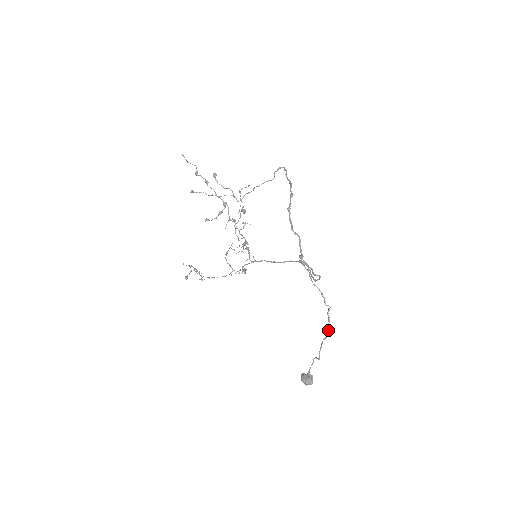
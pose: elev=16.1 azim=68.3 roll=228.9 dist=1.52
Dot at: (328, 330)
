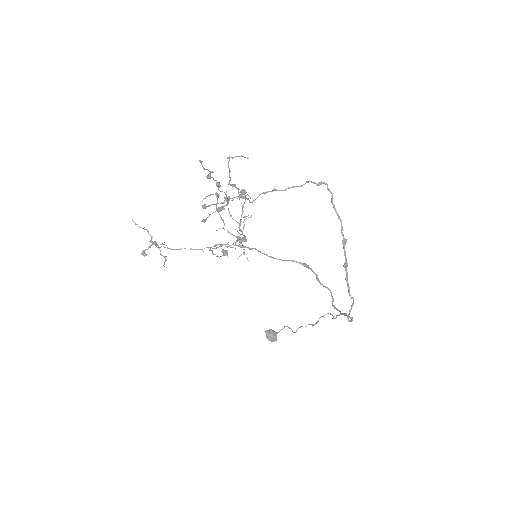
Dot at: (317, 322)
